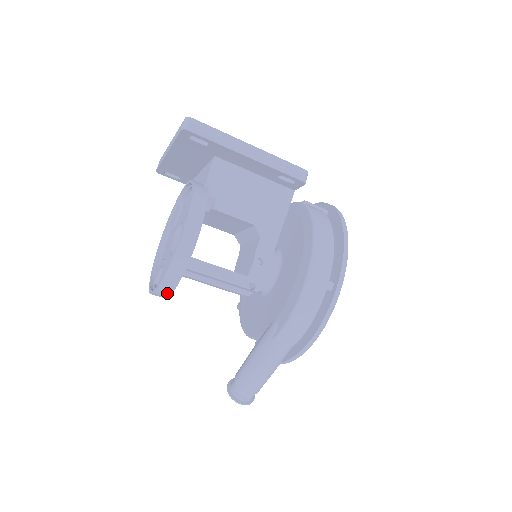
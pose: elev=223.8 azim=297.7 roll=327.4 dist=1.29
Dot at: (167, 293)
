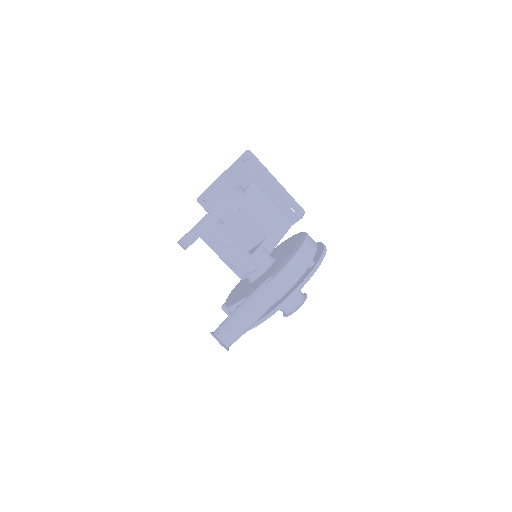
Dot at: (202, 231)
